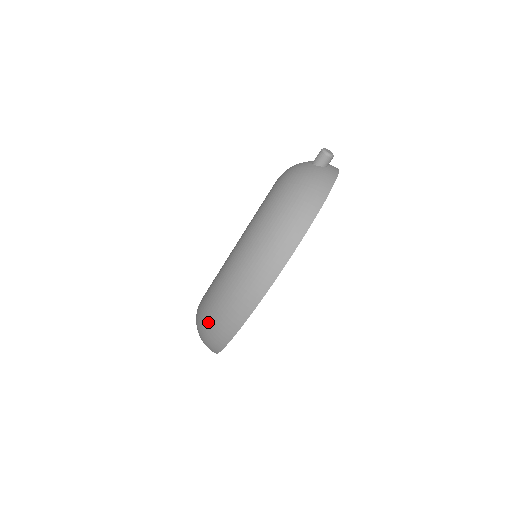
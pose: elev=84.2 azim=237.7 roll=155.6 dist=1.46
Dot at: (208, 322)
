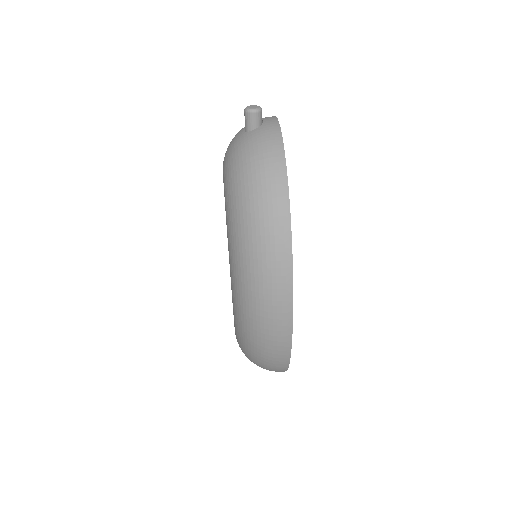
Dot at: (256, 354)
